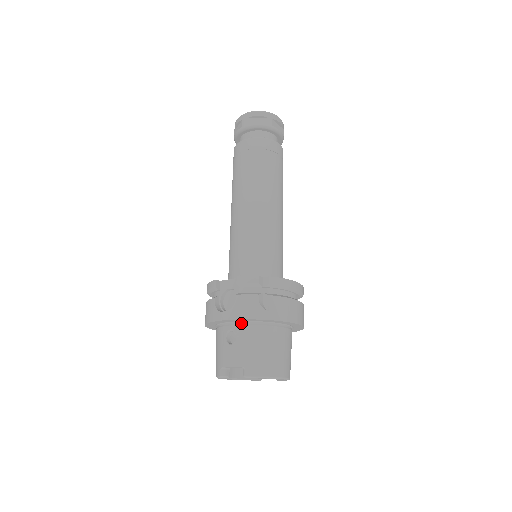
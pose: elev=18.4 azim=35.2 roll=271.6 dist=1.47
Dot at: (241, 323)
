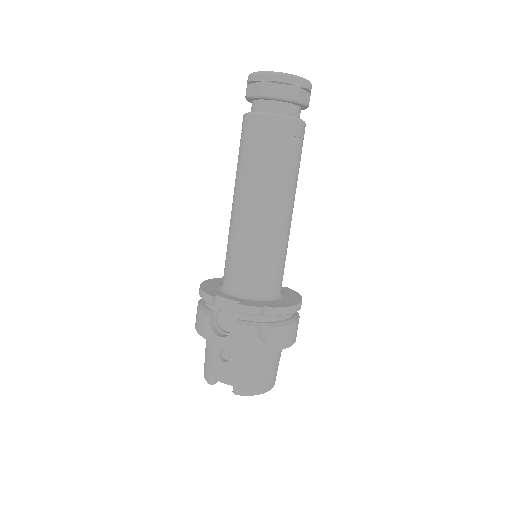
Dot at: occluded
